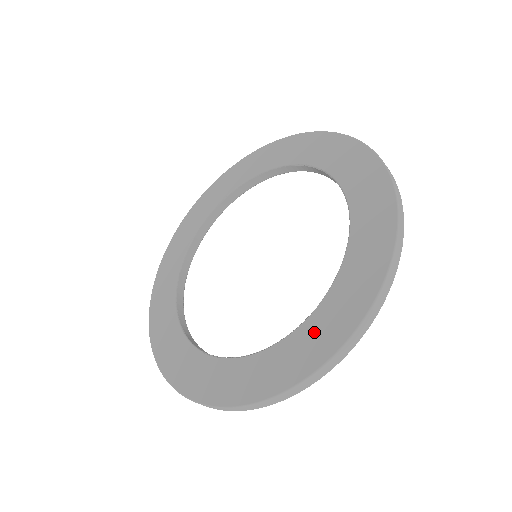
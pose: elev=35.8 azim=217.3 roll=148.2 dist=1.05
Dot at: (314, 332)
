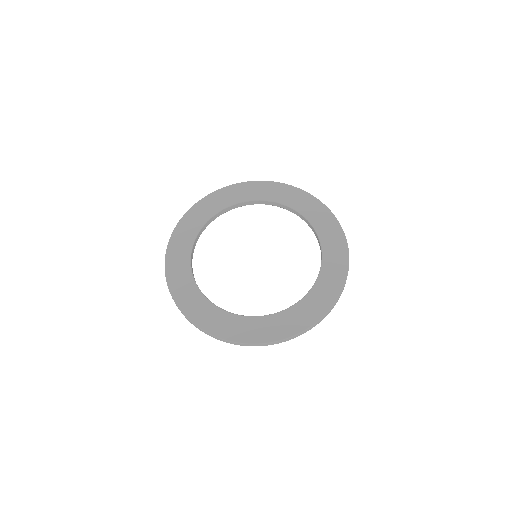
Dot at: (231, 323)
